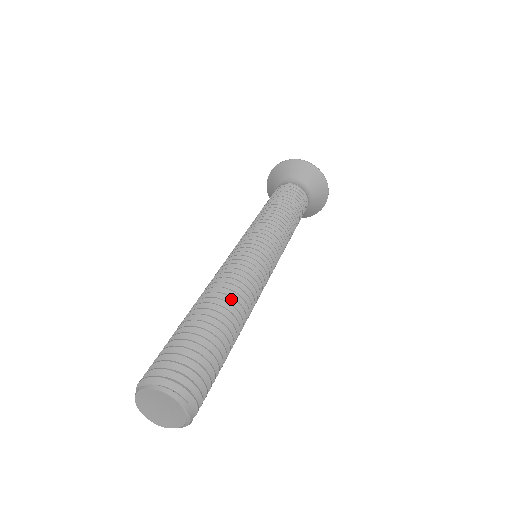
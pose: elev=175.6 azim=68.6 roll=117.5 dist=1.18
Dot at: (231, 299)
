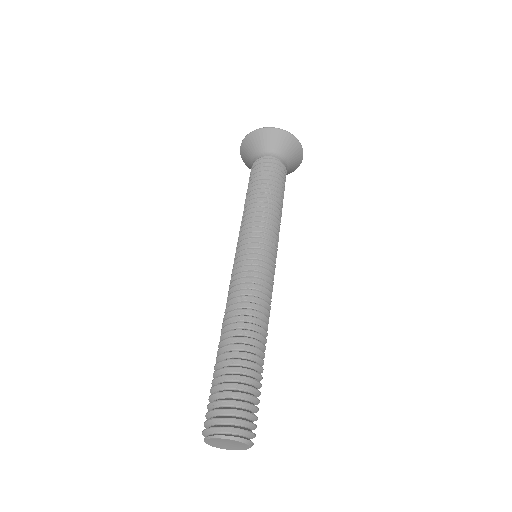
Dot at: (257, 327)
